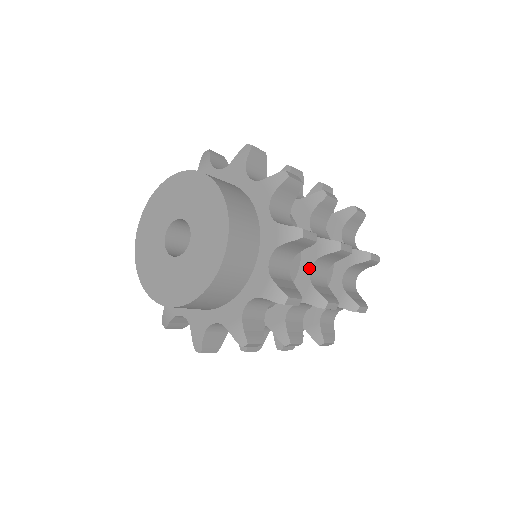
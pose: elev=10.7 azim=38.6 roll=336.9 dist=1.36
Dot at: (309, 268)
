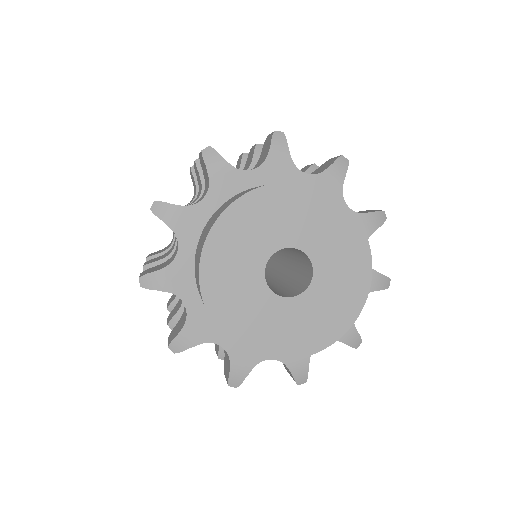
Dot at: occluded
